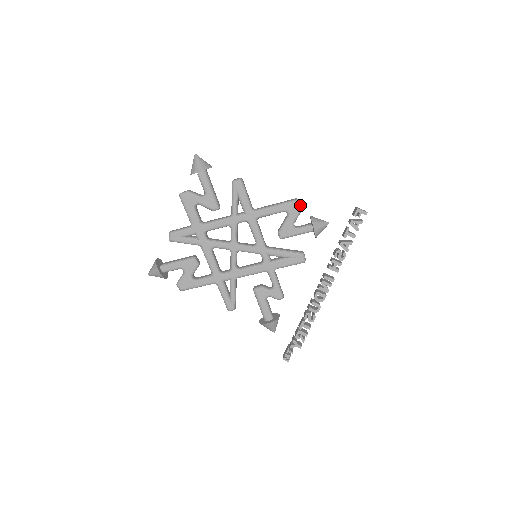
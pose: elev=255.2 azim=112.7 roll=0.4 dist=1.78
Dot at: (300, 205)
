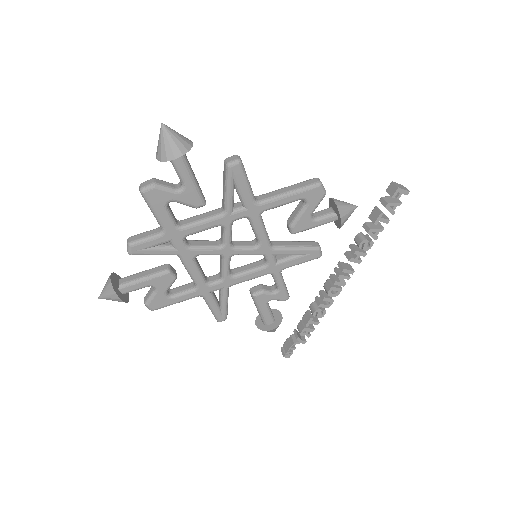
Dot at: (324, 190)
